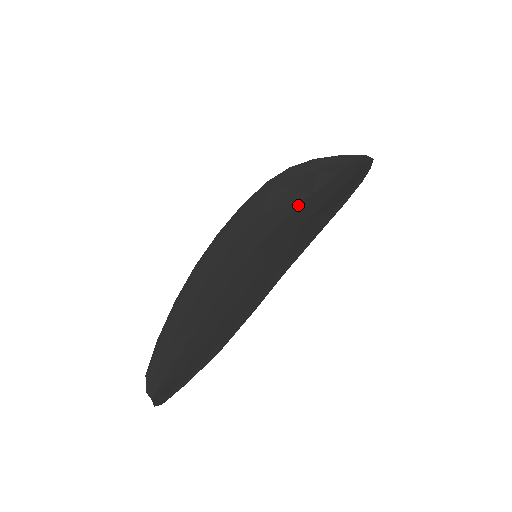
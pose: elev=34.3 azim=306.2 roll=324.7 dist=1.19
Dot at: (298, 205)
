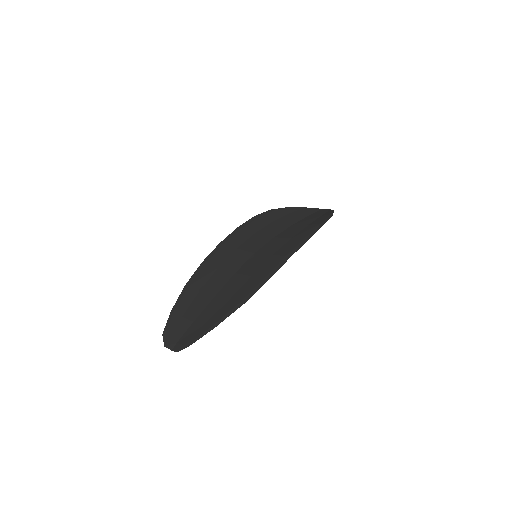
Dot at: (284, 229)
